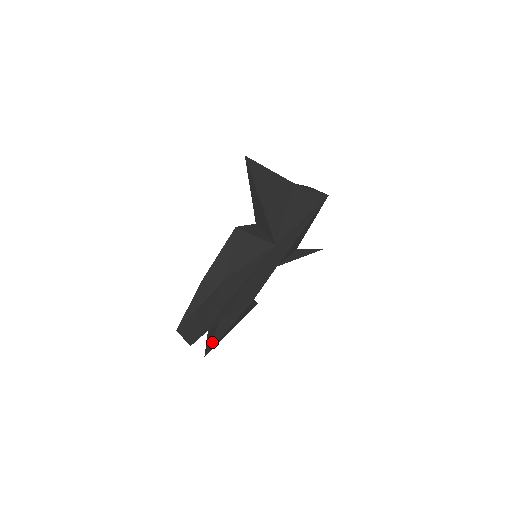
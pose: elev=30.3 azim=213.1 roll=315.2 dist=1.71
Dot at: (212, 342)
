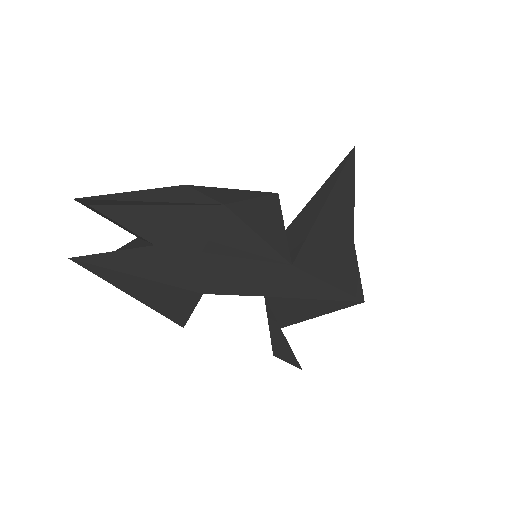
Dot at: (105, 257)
